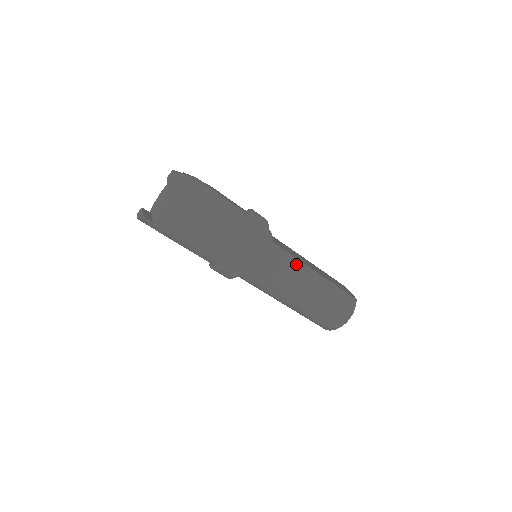
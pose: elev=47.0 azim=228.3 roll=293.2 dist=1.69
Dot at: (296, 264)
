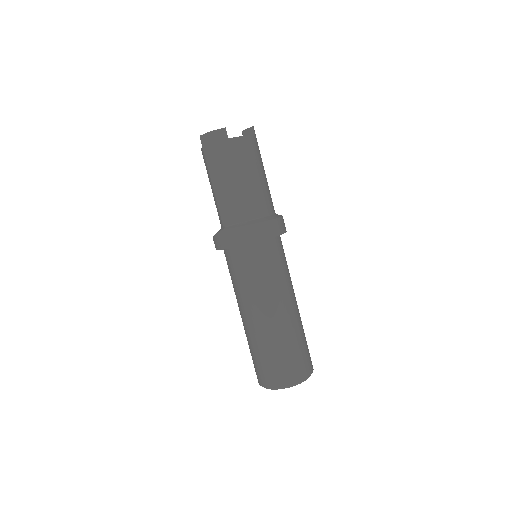
Dot at: occluded
